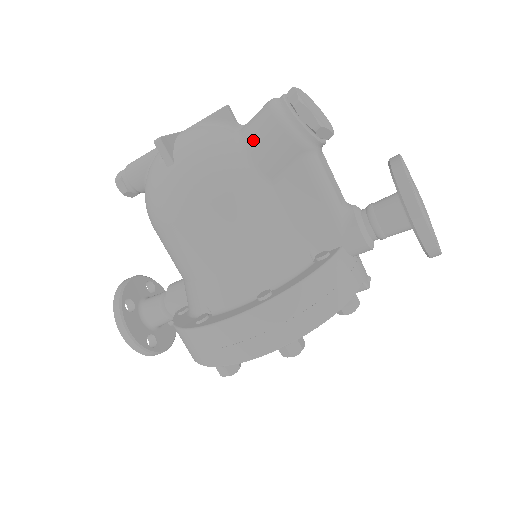
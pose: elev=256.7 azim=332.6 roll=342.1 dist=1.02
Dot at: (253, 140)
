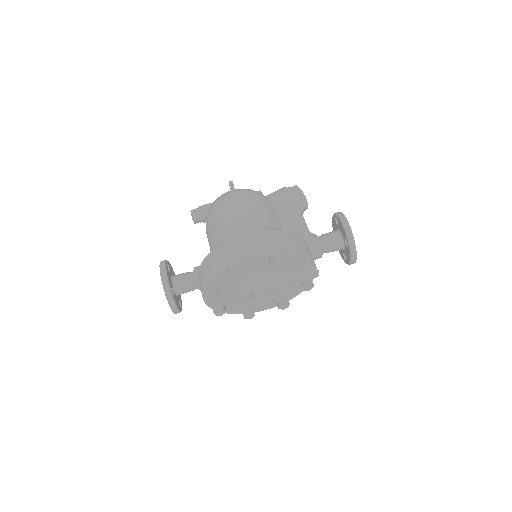
Dot at: (273, 194)
